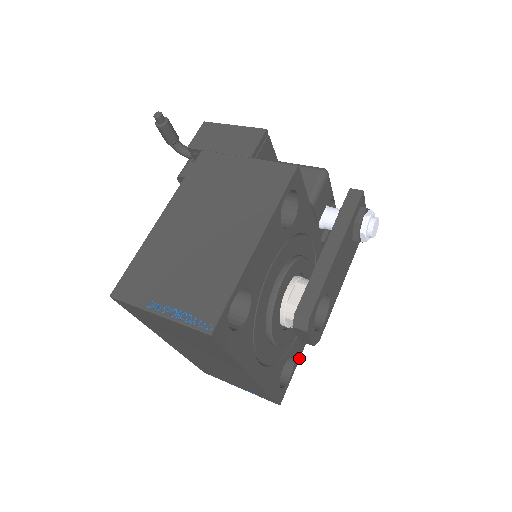
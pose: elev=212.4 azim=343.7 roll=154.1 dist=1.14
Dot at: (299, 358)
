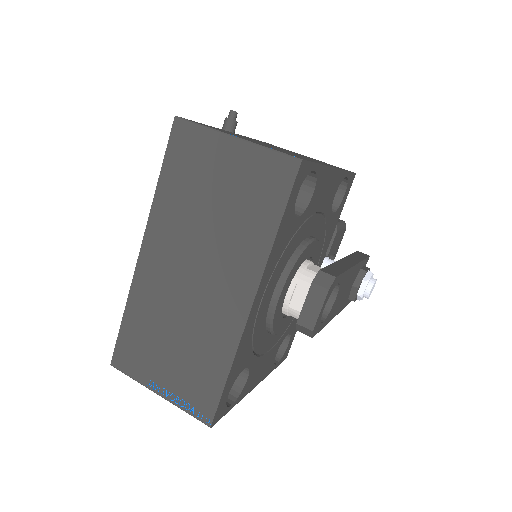
Dot at: (243, 396)
